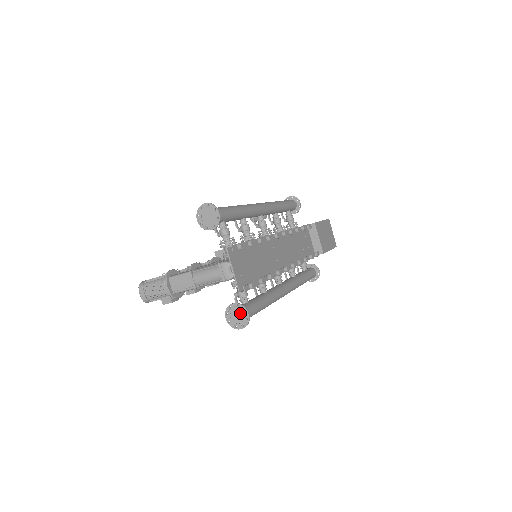
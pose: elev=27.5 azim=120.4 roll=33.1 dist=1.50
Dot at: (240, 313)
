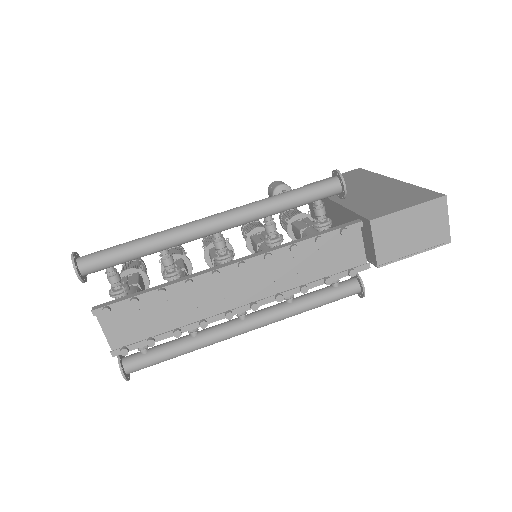
Dot at: (122, 367)
